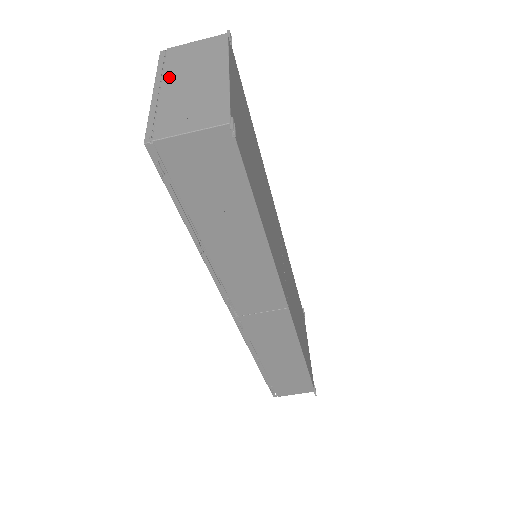
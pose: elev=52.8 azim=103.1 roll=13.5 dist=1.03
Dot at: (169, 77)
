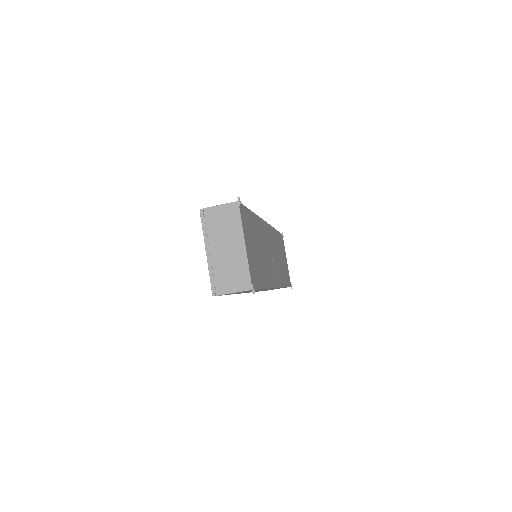
Dot at: (212, 241)
